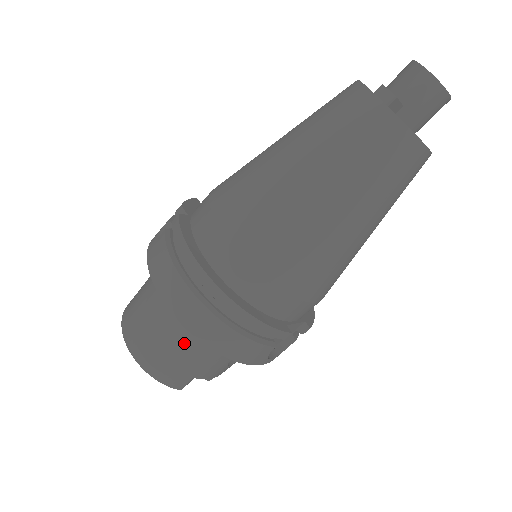
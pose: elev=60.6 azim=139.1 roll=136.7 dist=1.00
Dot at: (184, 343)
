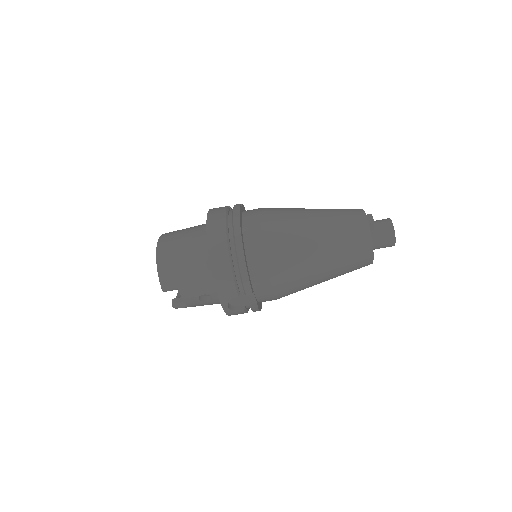
Dot at: (194, 261)
